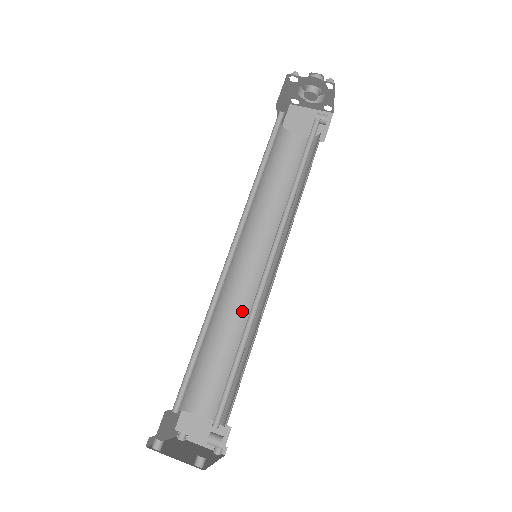
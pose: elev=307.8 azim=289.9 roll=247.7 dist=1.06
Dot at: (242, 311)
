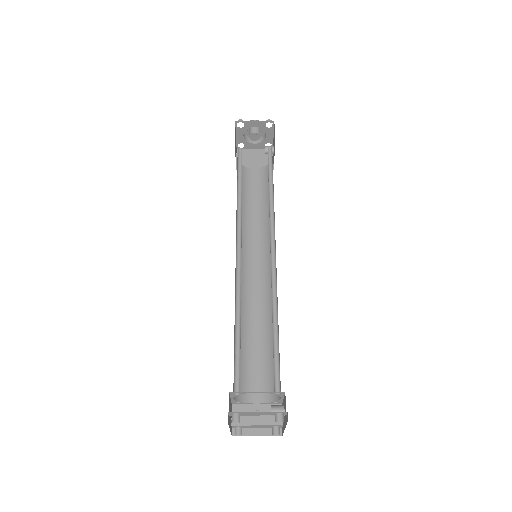
Dot at: (256, 307)
